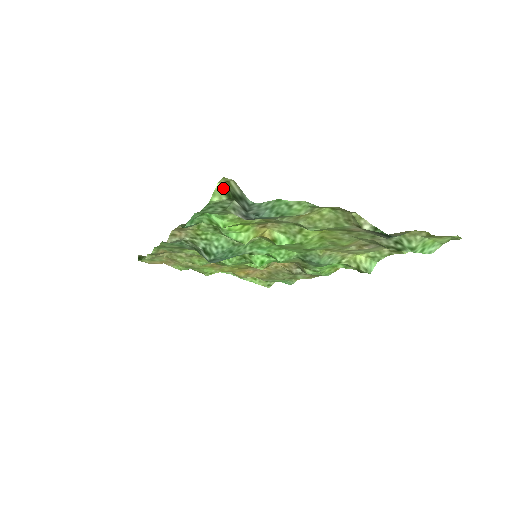
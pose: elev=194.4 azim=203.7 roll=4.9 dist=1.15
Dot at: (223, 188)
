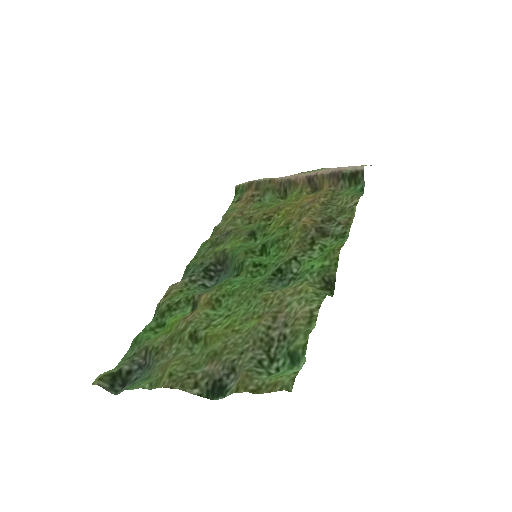
Dot at: (105, 374)
